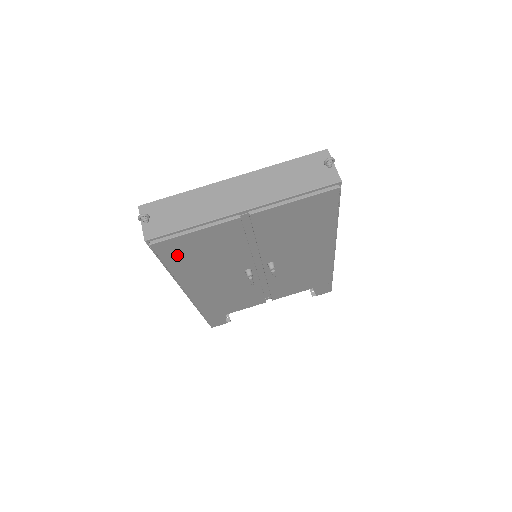
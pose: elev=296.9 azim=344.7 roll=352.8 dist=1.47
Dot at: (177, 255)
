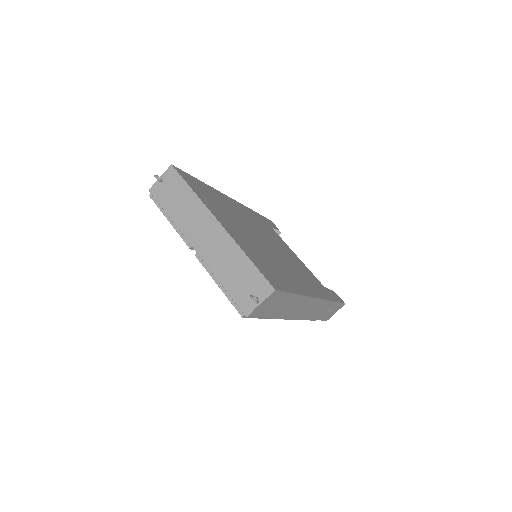
Dot at: occluded
